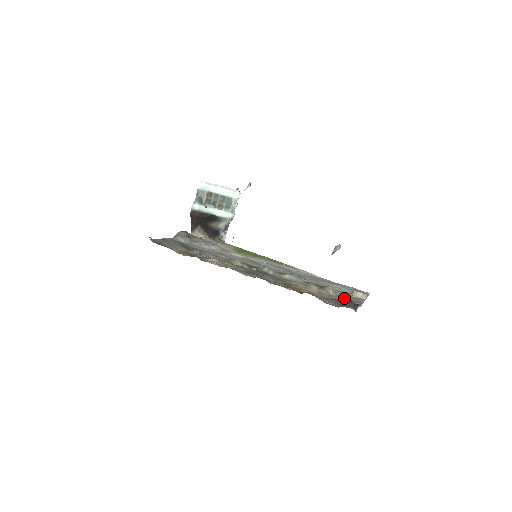
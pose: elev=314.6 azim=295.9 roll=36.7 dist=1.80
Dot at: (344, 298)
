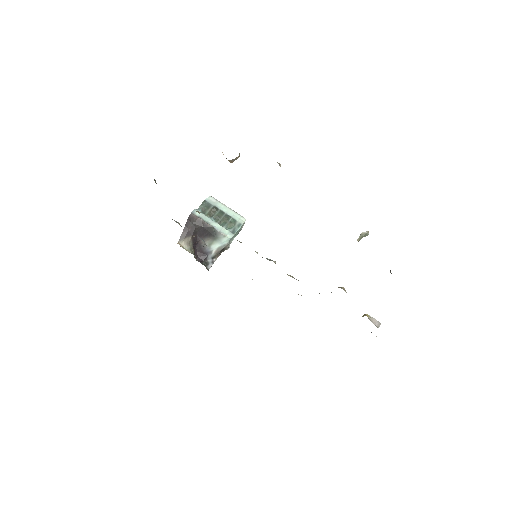
Dot at: occluded
